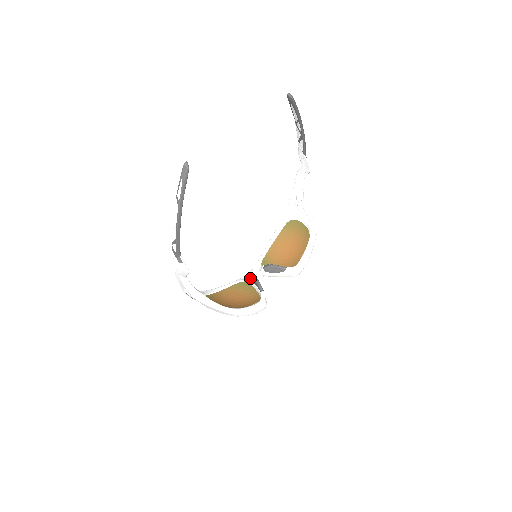
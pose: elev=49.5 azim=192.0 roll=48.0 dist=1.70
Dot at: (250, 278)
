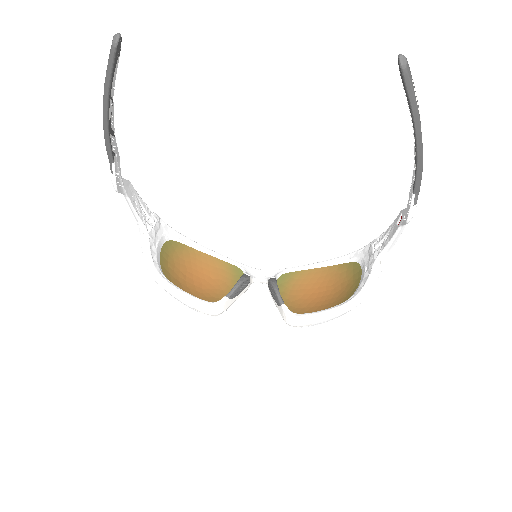
Dot at: occluded
